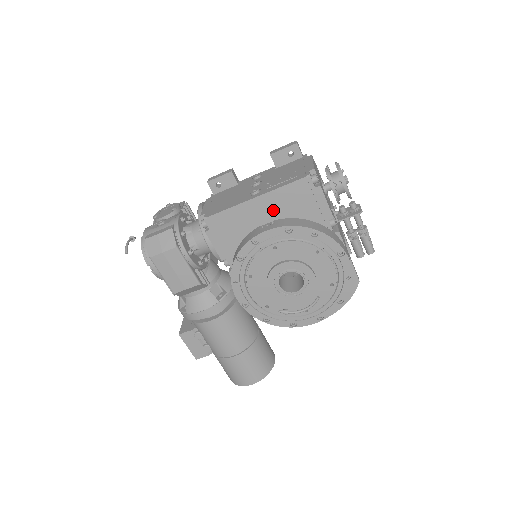
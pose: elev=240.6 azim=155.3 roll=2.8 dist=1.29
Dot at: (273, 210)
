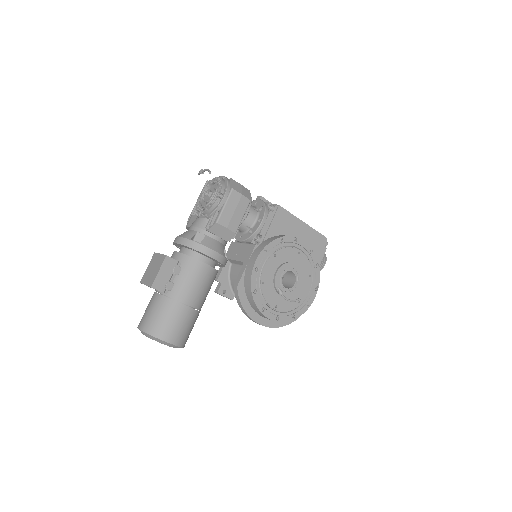
Dot at: (304, 237)
